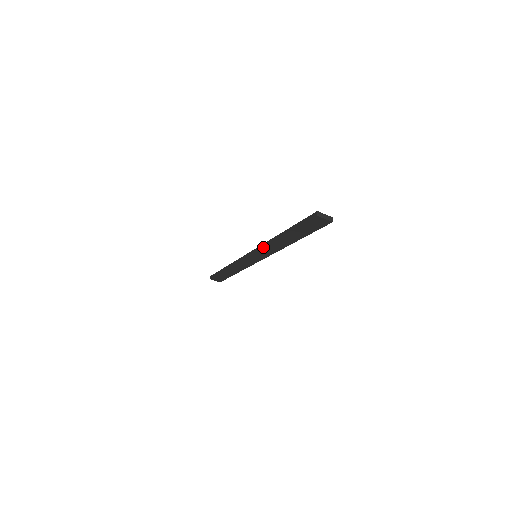
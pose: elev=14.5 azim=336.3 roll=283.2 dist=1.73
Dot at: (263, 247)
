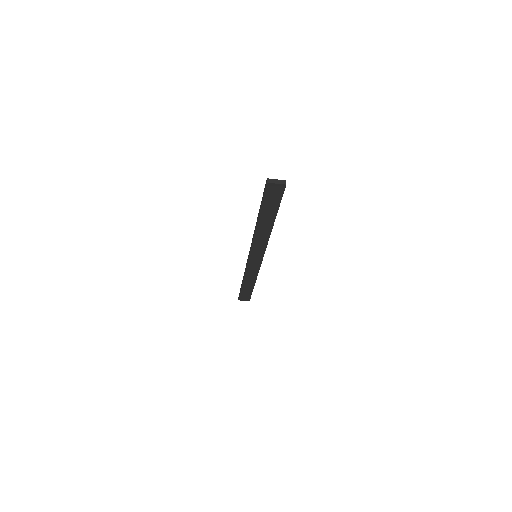
Dot at: (252, 242)
